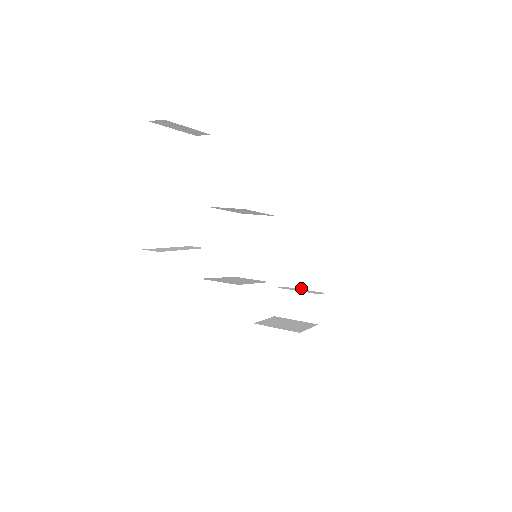
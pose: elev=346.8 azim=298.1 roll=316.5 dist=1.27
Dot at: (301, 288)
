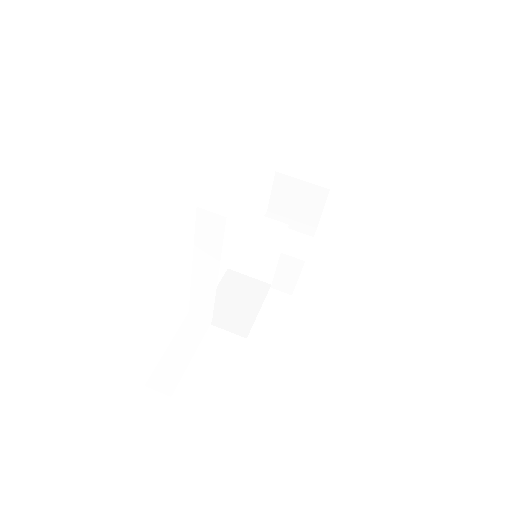
Dot at: (289, 218)
